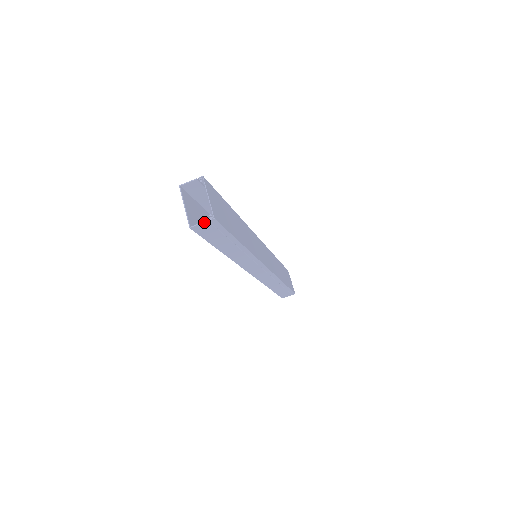
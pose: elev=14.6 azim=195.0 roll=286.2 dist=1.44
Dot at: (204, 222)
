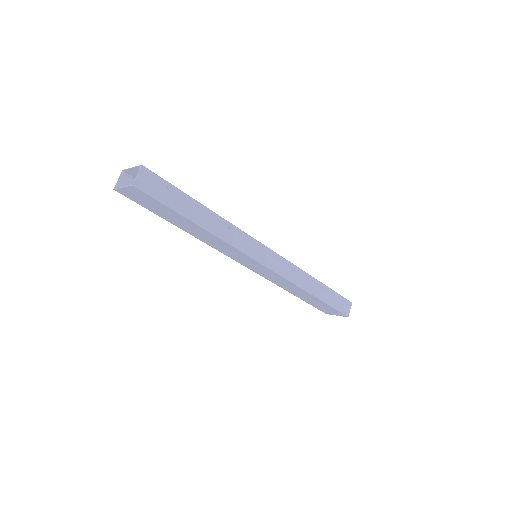
Dot at: (138, 173)
